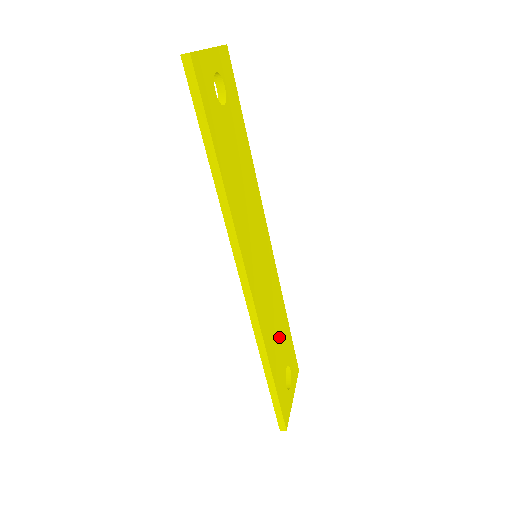
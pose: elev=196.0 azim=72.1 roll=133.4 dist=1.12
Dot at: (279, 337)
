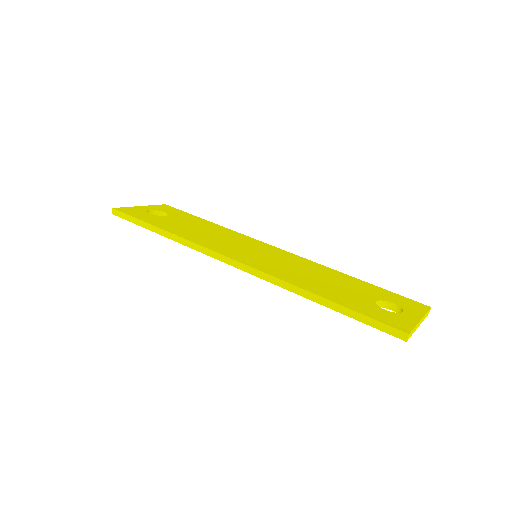
Dot at: (338, 285)
